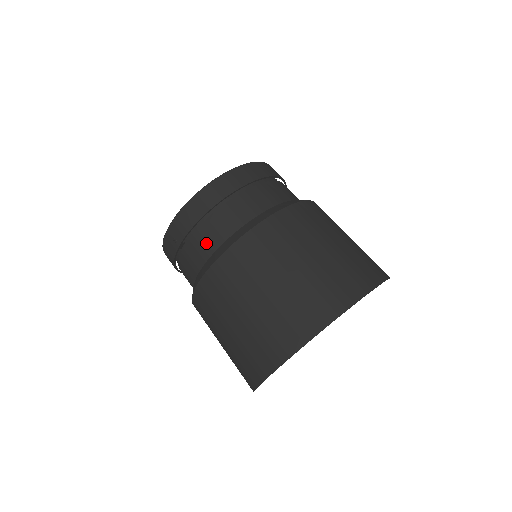
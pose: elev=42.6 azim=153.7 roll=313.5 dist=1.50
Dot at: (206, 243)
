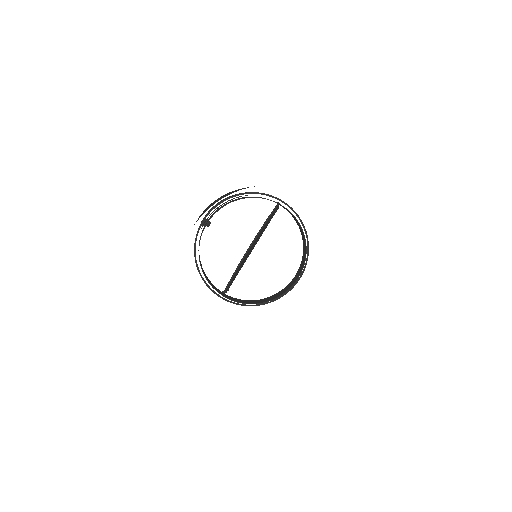
Dot at: (218, 207)
